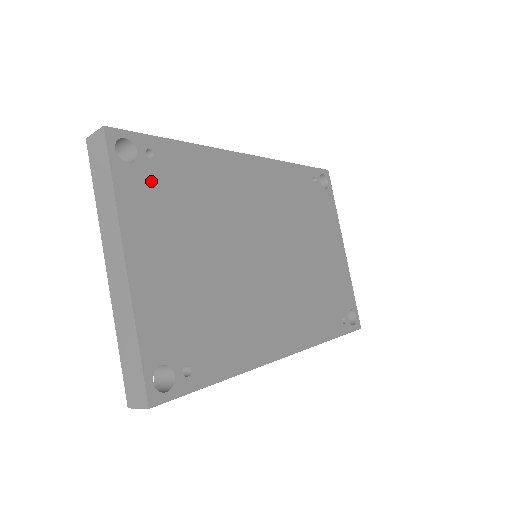
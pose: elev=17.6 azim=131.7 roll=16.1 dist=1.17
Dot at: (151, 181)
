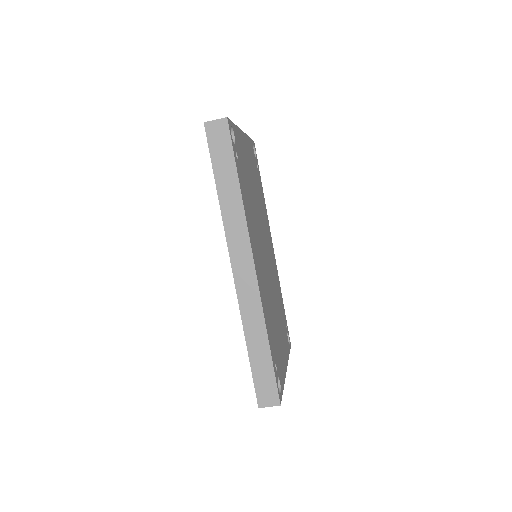
Dot at: (255, 163)
